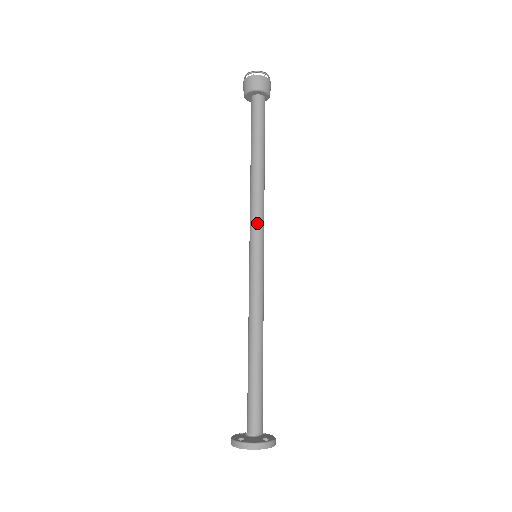
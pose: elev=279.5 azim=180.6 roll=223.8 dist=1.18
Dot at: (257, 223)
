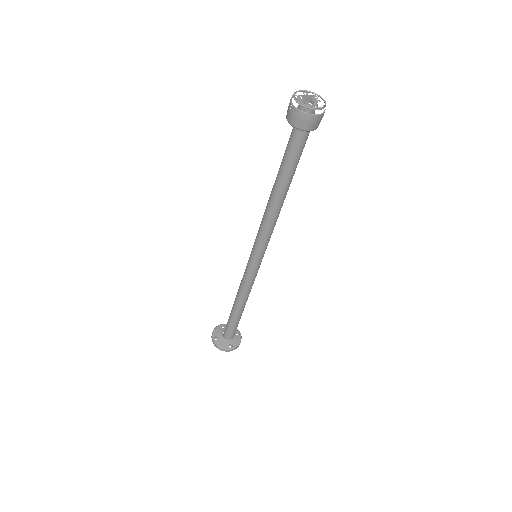
Dot at: (261, 240)
